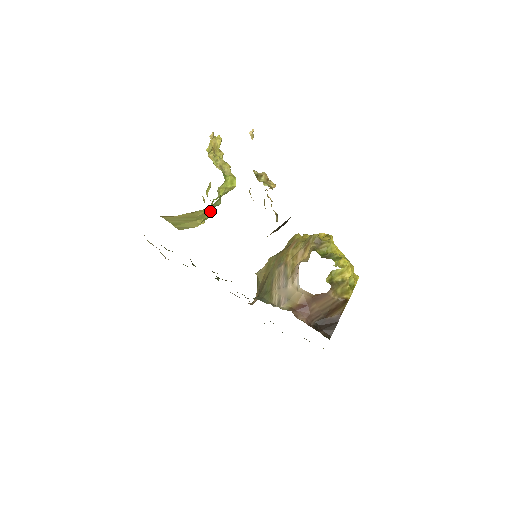
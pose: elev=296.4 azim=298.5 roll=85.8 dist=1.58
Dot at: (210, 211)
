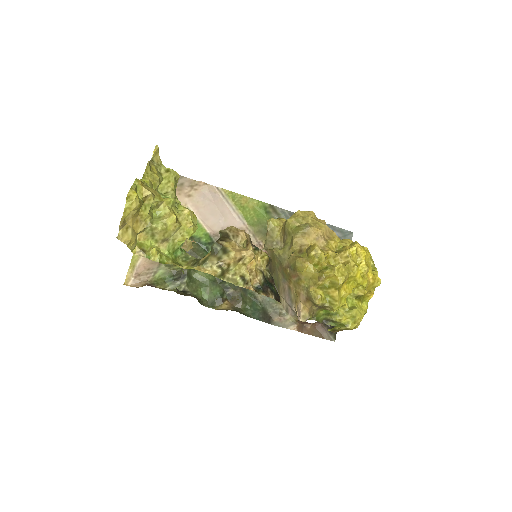
Dot at: occluded
